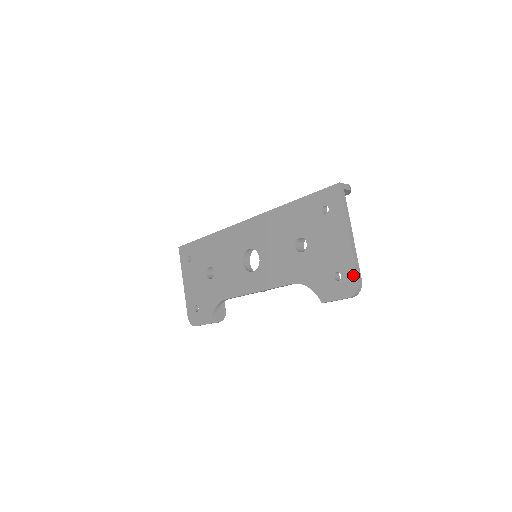
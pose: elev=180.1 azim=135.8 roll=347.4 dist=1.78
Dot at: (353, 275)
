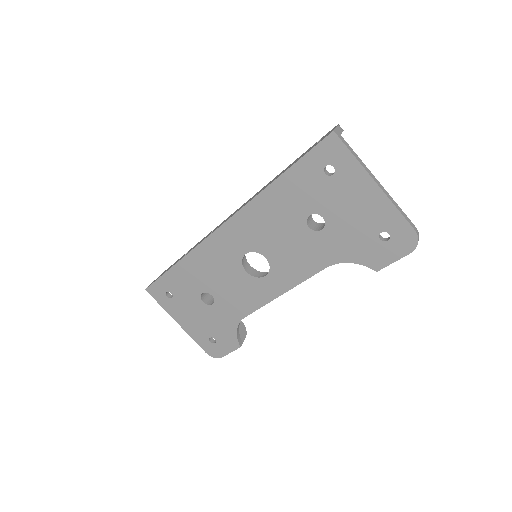
Dot at: (405, 227)
